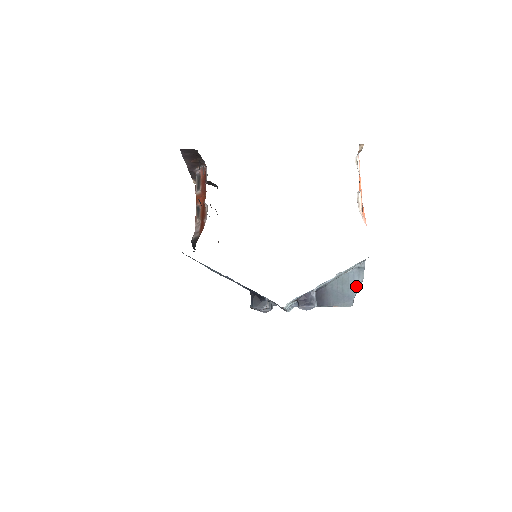
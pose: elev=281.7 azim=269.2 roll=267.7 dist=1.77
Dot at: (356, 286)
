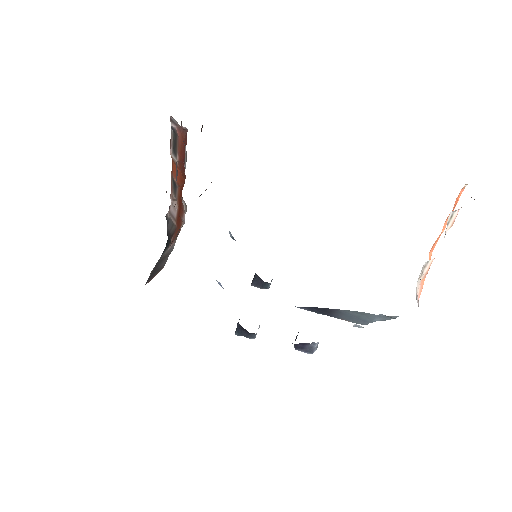
Dot at: (378, 320)
